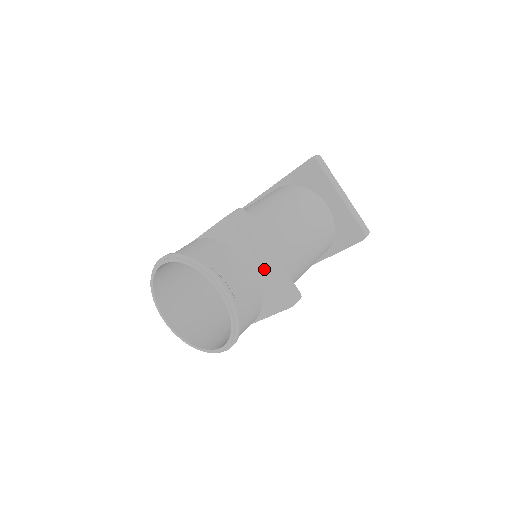
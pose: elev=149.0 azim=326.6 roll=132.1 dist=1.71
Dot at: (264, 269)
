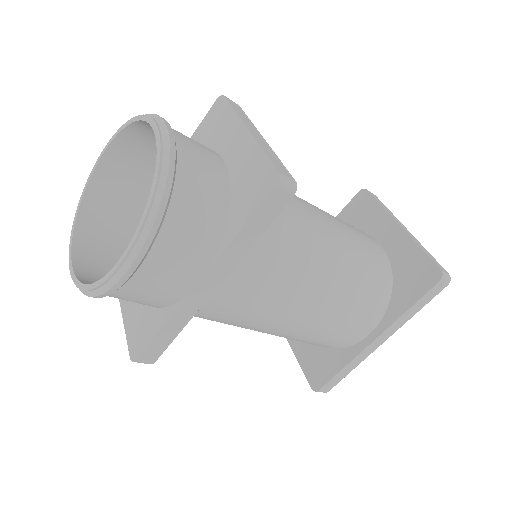
Dot at: (243, 149)
